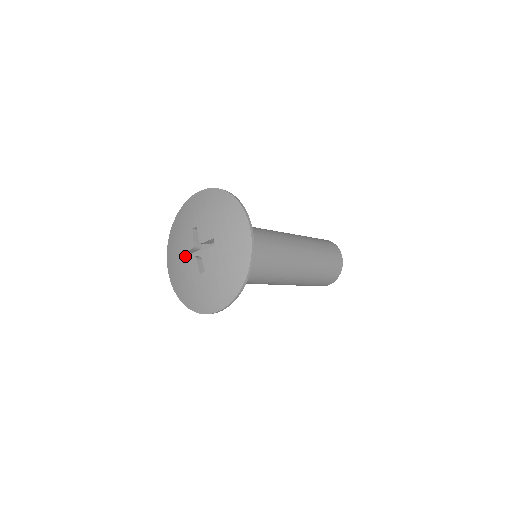
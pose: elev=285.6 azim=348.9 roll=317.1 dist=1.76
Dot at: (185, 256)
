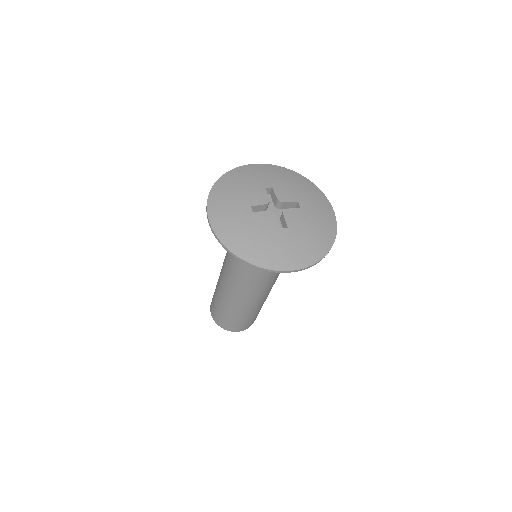
Dot at: (251, 210)
